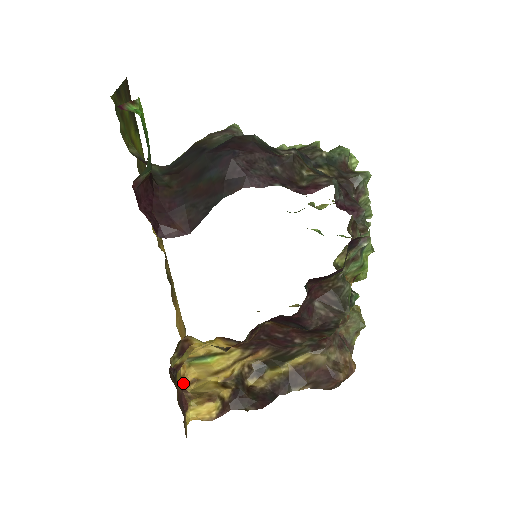
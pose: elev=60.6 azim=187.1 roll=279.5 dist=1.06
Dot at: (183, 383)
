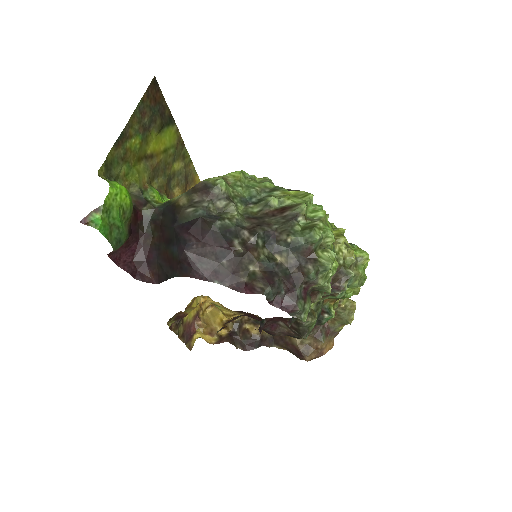
Dot at: (199, 311)
